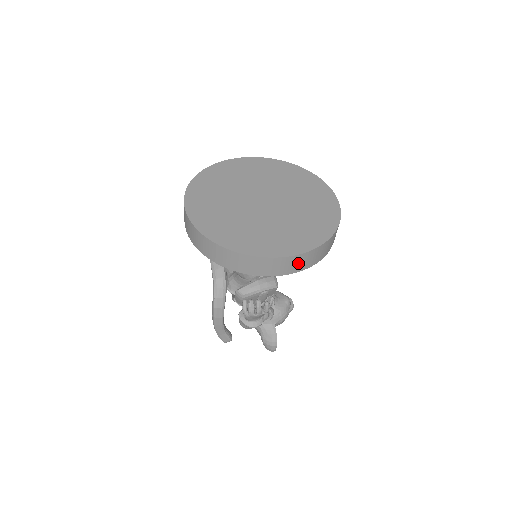
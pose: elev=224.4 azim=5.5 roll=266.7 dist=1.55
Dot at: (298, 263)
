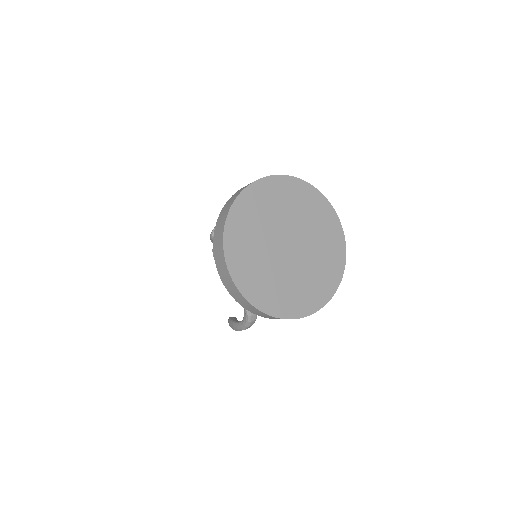
Dot at: occluded
